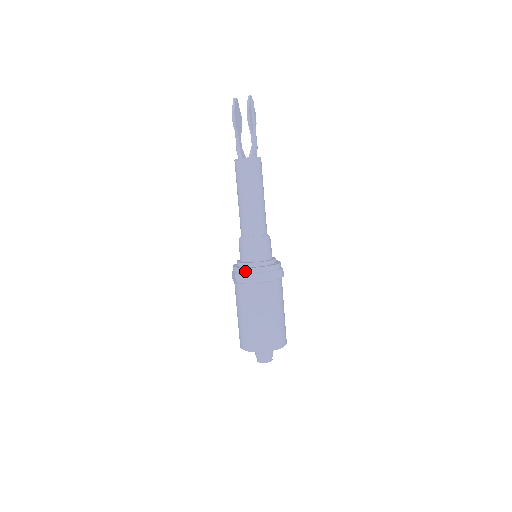
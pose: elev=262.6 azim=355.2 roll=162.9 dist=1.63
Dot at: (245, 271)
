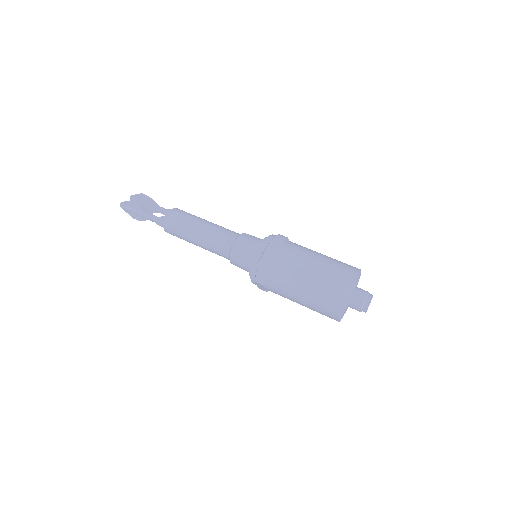
Dot at: (266, 243)
